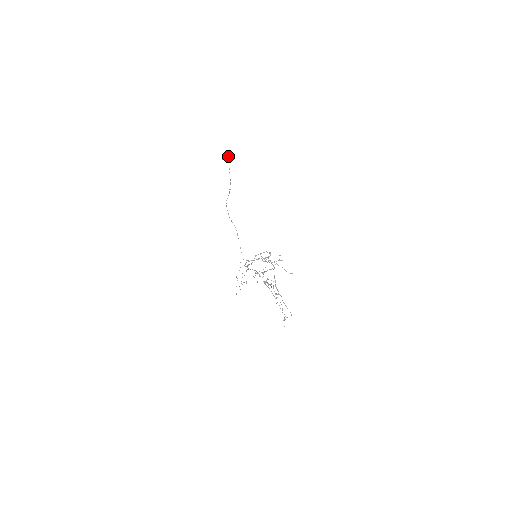
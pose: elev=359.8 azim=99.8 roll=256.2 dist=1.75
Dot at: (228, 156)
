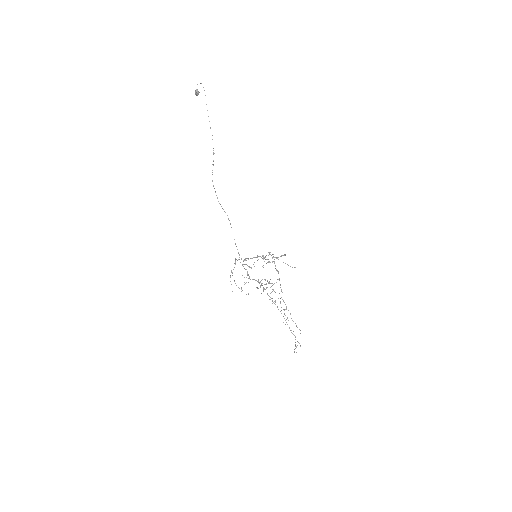
Dot at: occluded
